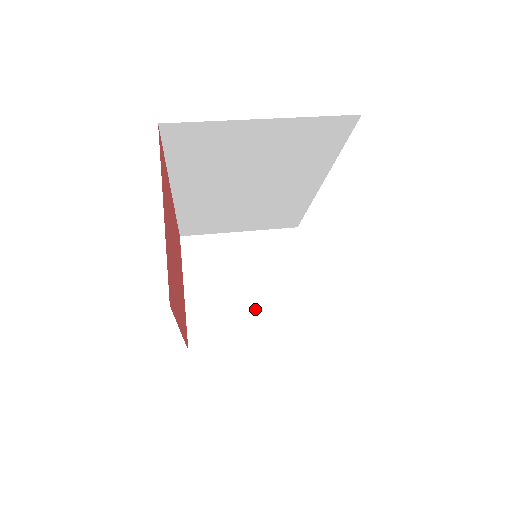
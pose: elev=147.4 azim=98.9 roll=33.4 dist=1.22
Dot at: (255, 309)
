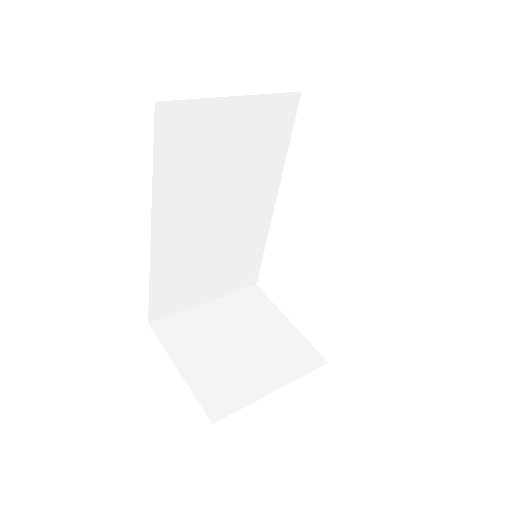
Dot at: (259, 359)
